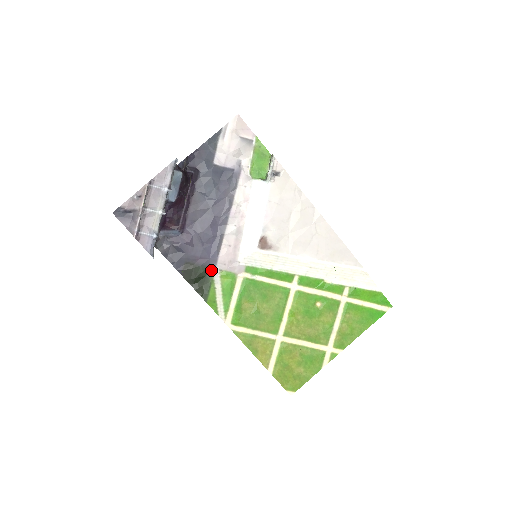
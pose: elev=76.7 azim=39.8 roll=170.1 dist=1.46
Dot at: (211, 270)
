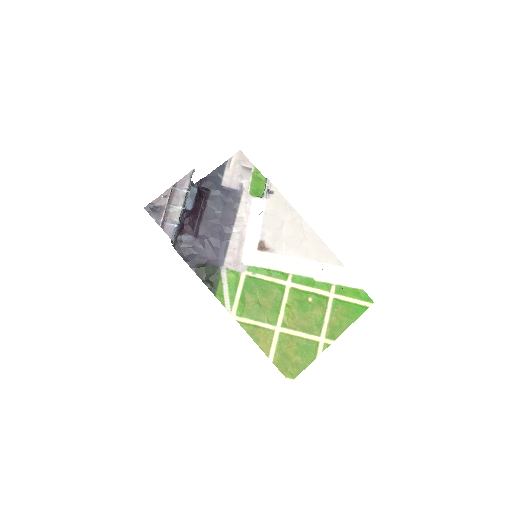
Dot at: (219, 269)
